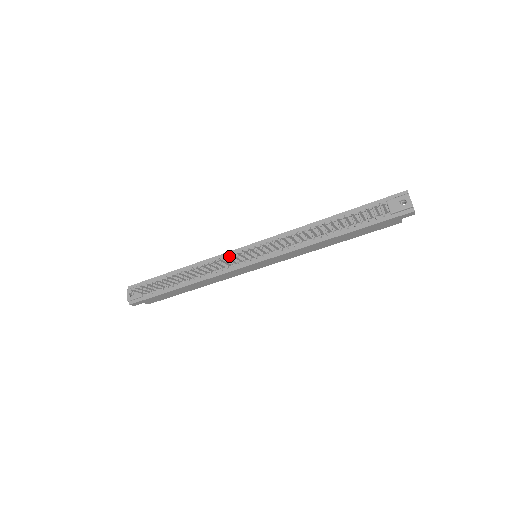
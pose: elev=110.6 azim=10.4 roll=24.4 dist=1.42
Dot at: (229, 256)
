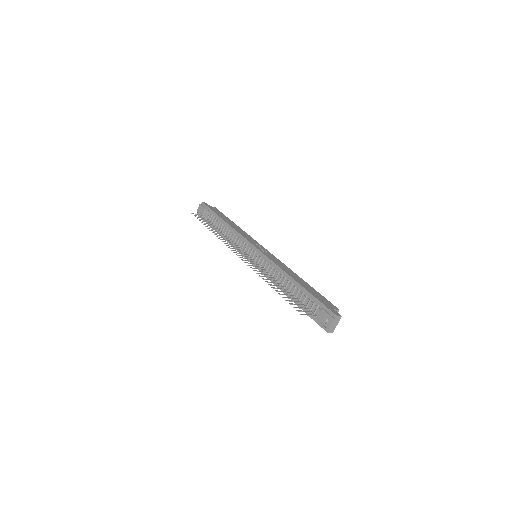
Dot at: (244, 241)
